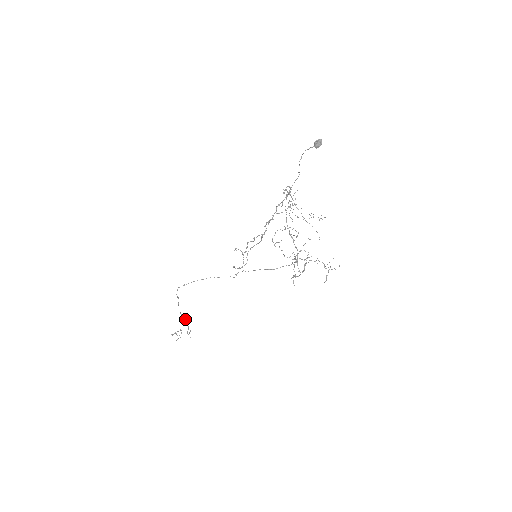
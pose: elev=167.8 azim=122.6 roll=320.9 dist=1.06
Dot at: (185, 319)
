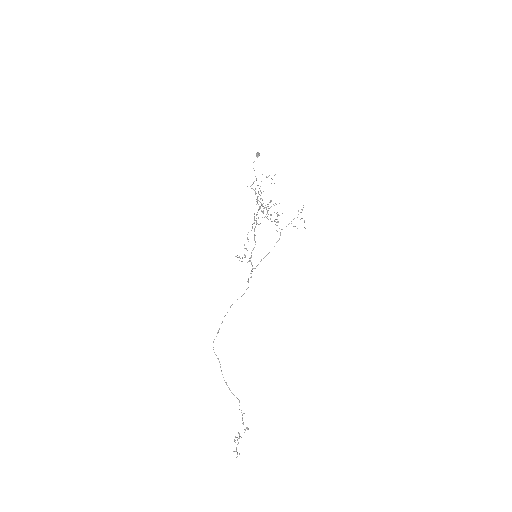
Dot at: (234, 395)
